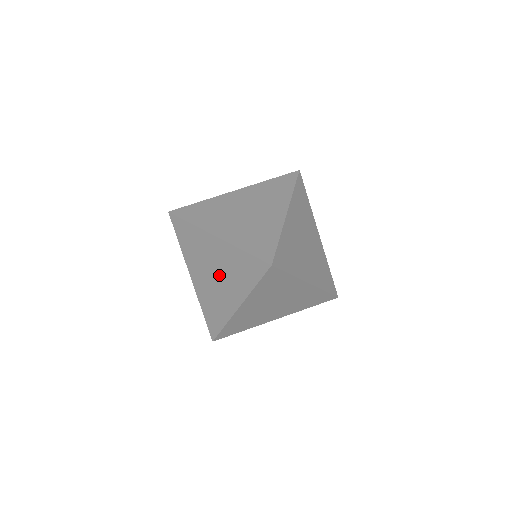
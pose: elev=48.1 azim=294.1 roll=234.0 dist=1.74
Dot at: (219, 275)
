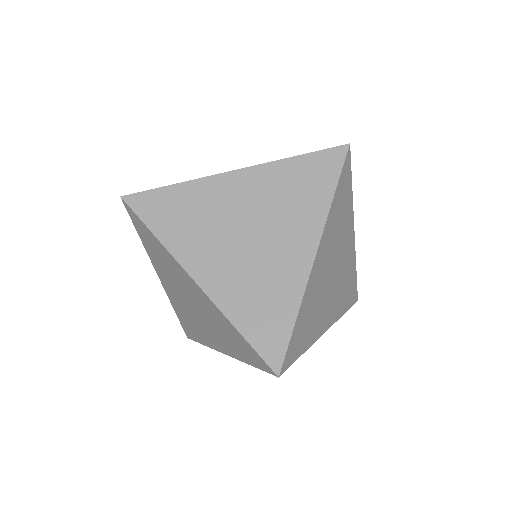
Dot at: (199, 313)
